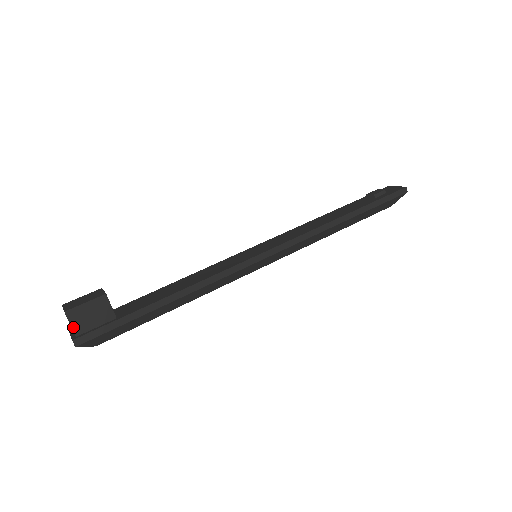
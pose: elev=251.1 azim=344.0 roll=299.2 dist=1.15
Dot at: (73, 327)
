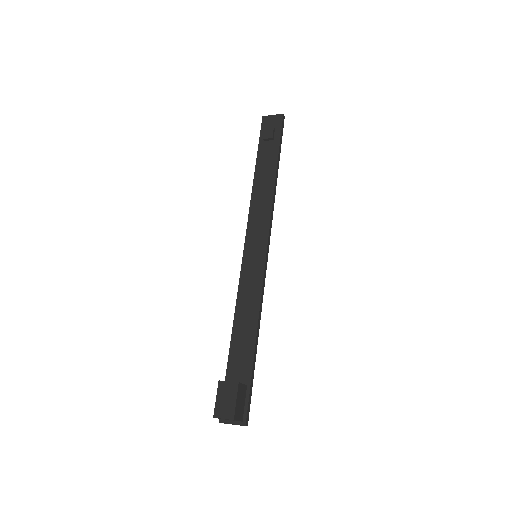
Dot at: (239, 420)
